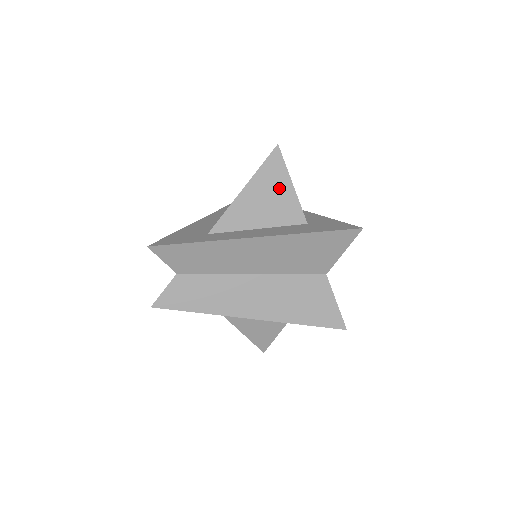
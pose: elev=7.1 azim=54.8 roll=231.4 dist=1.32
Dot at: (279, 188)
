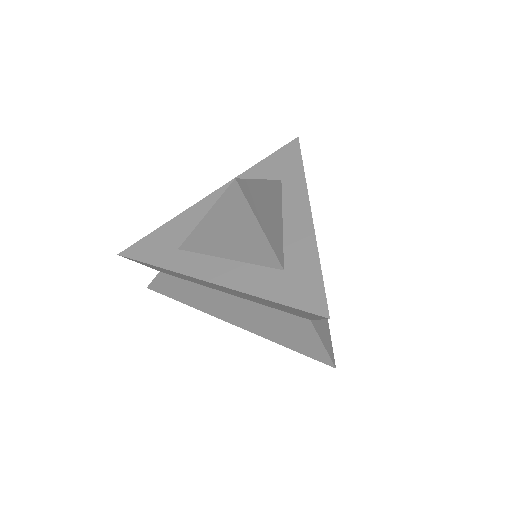
Dot at: (245, 227)
